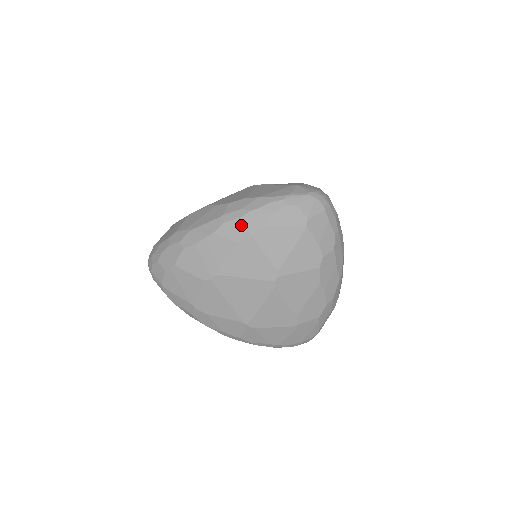
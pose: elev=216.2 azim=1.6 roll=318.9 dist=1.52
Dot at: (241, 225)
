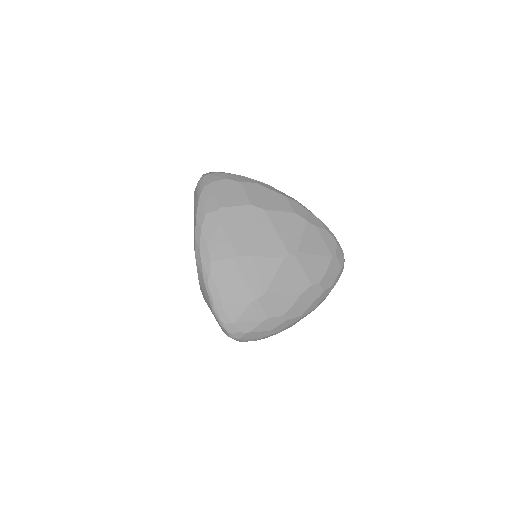
Dot at: (305, 212)
